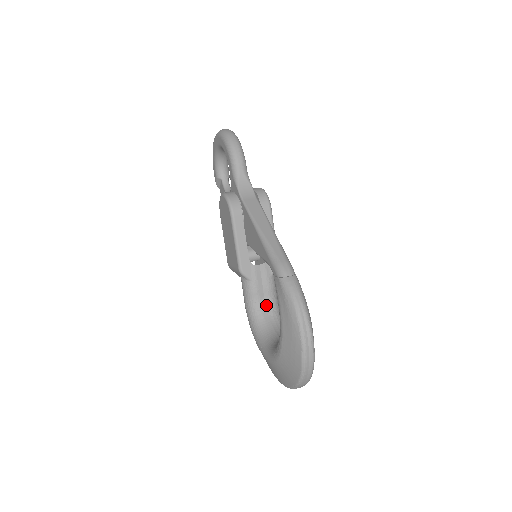
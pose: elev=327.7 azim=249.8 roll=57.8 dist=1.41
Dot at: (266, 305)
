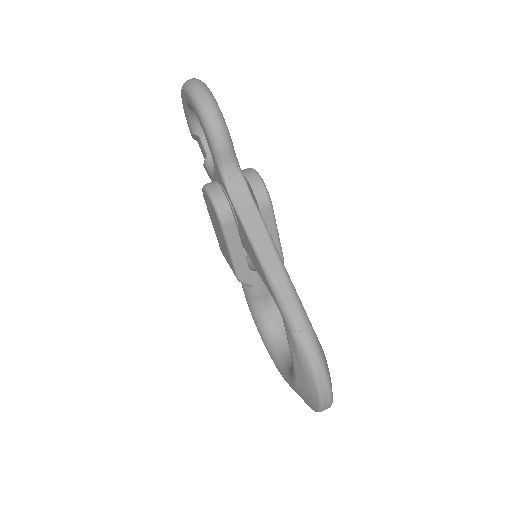
Dot at: (271, 305)
